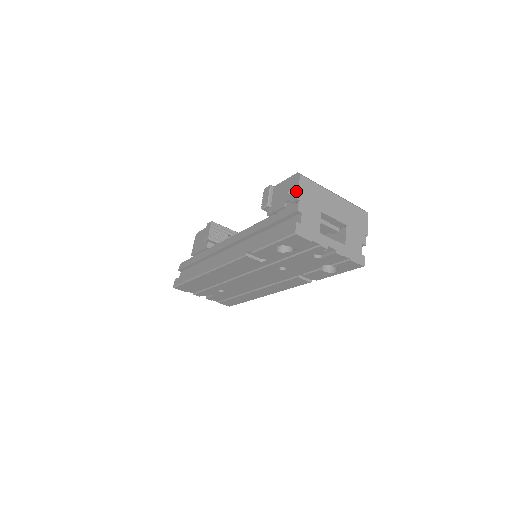
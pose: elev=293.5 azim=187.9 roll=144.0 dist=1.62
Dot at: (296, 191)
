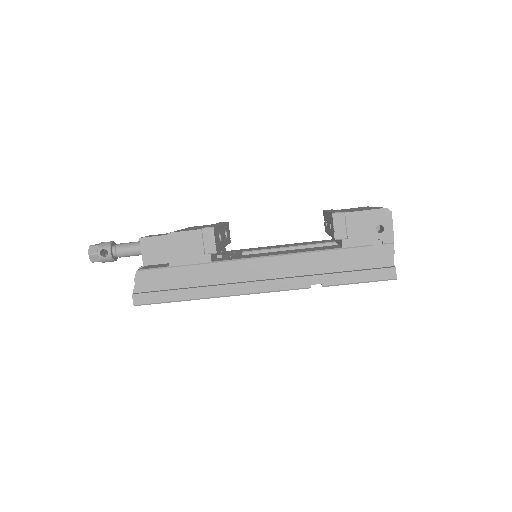
Dot at: (391, 232)
